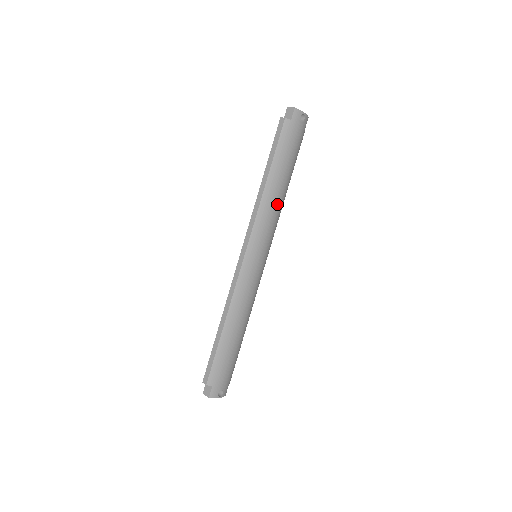
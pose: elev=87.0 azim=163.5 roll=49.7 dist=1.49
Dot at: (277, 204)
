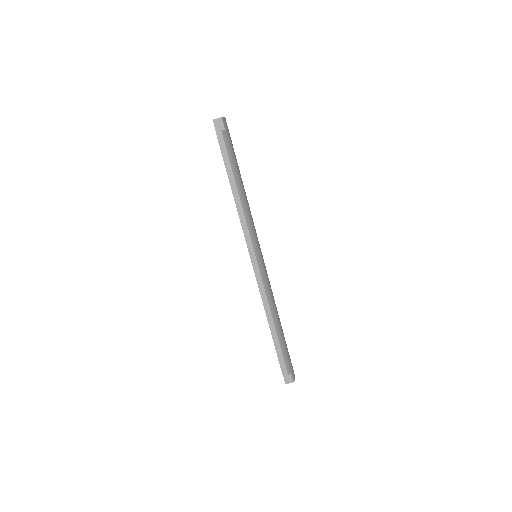
Dot at: (248, 205)
